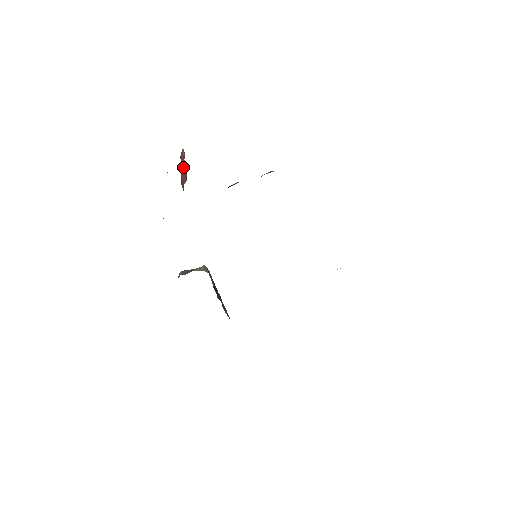
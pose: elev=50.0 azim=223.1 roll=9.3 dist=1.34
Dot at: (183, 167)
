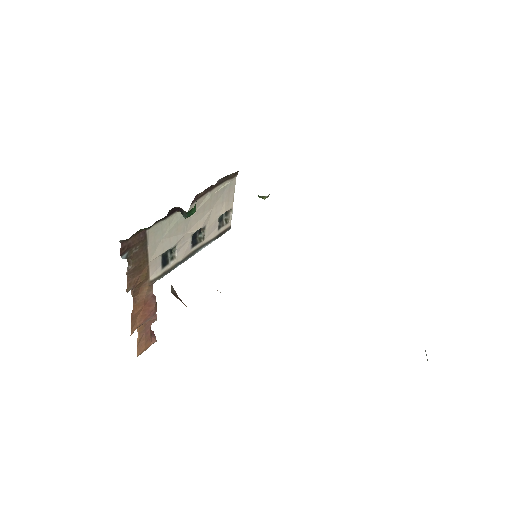
Dot at: occluded
